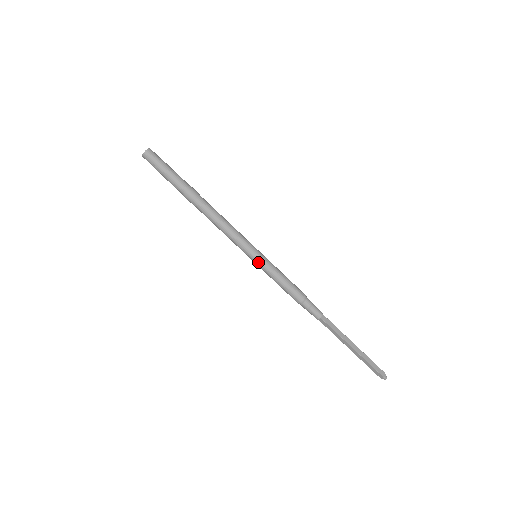
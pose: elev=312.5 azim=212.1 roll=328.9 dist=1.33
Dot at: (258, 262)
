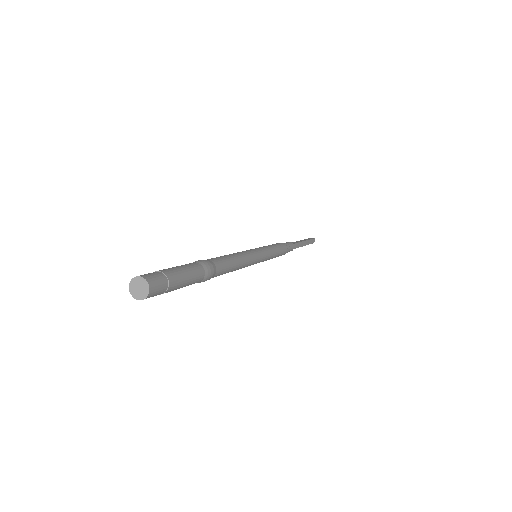
Dot at: occluded
